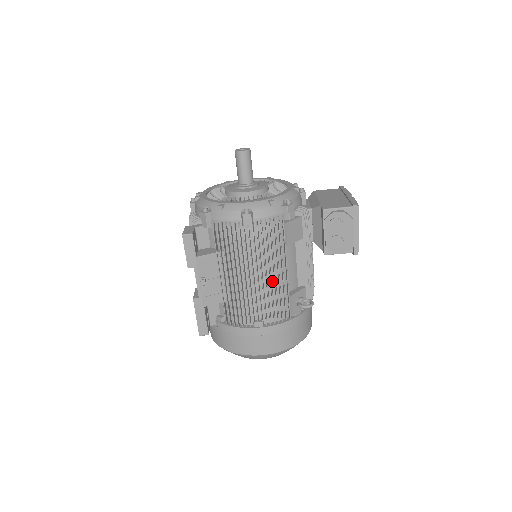
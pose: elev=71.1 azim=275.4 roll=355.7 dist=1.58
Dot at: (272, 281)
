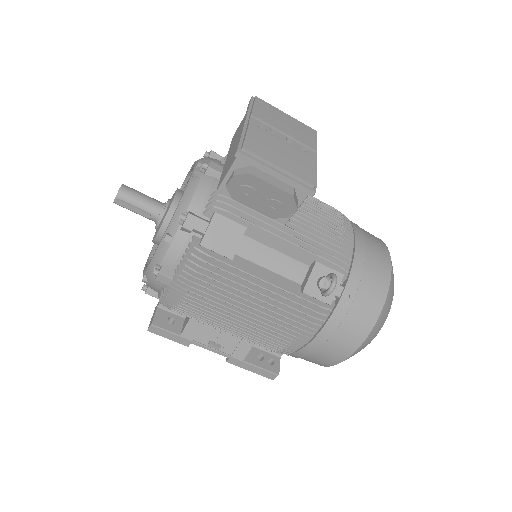
Dot at: (266, 297)
